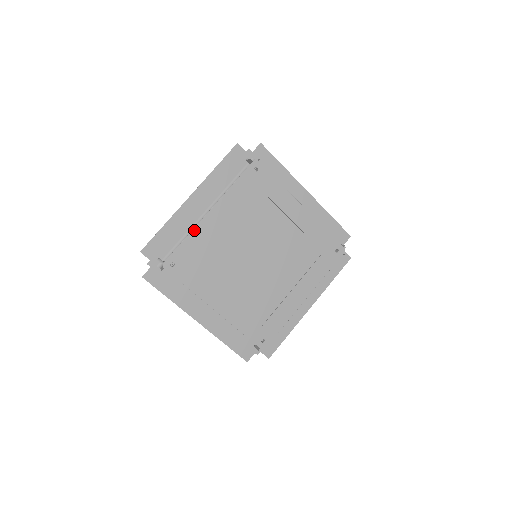
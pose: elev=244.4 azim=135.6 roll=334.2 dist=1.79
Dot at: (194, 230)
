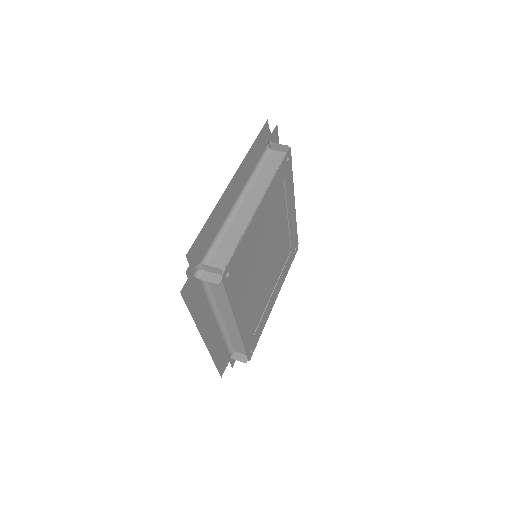
Dot at: (247, 228)
